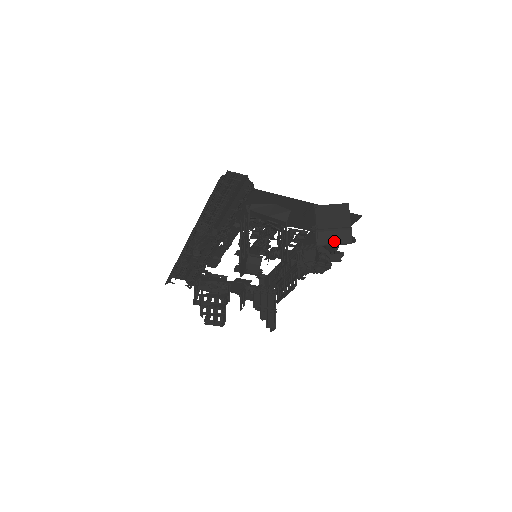
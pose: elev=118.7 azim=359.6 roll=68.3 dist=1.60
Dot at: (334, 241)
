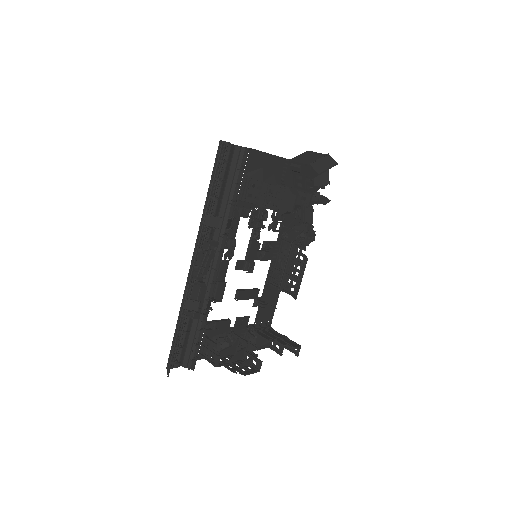
Dot at: (326, 167)
